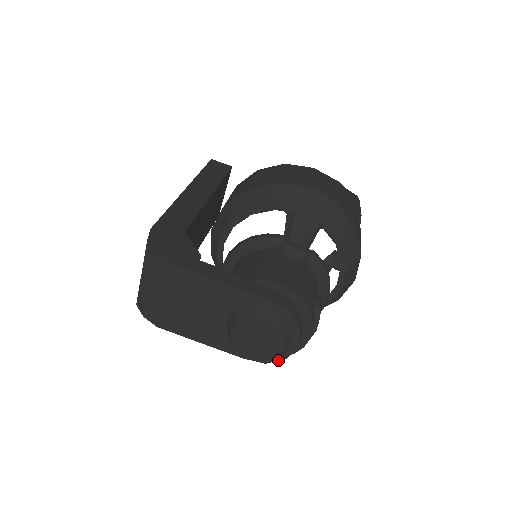
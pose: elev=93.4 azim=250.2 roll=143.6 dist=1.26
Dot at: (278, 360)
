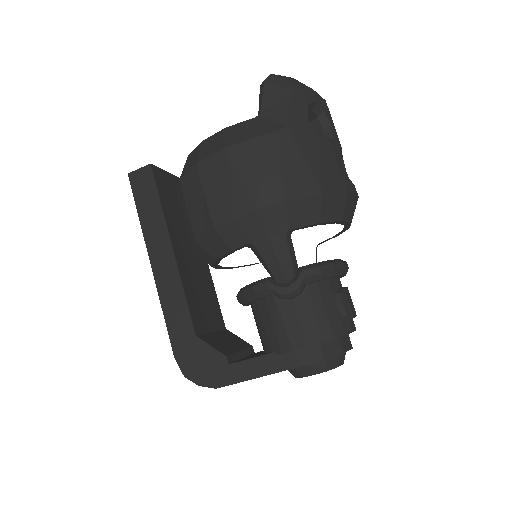
Dot at: occluded
